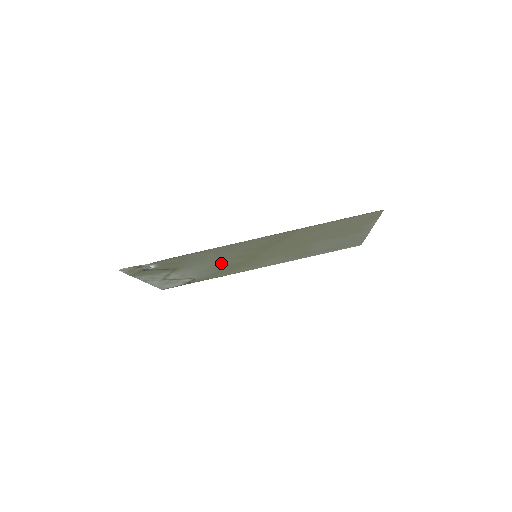
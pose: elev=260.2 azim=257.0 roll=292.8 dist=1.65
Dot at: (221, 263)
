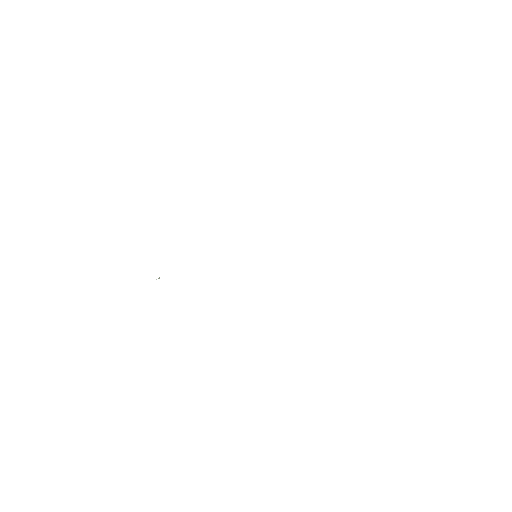
Dot at: occluded
